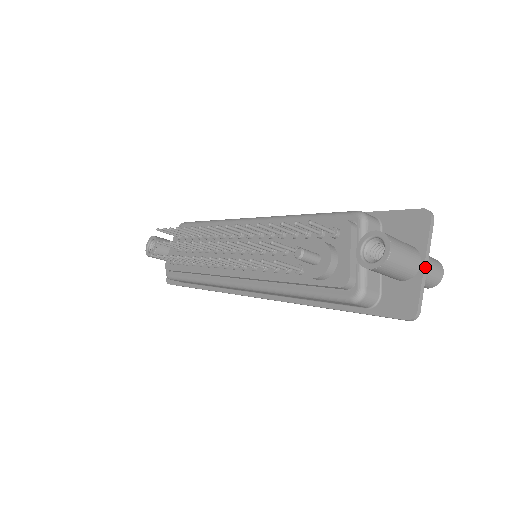
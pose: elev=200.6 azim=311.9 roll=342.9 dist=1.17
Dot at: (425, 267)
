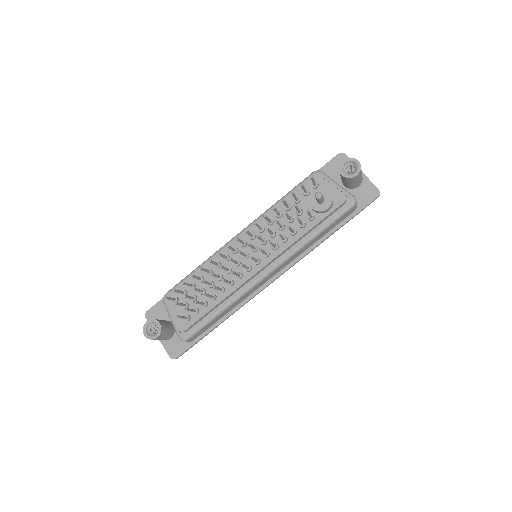
Dot at: (363, 173)
